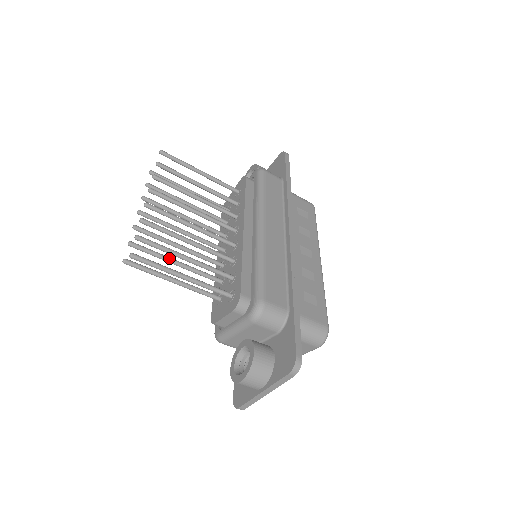
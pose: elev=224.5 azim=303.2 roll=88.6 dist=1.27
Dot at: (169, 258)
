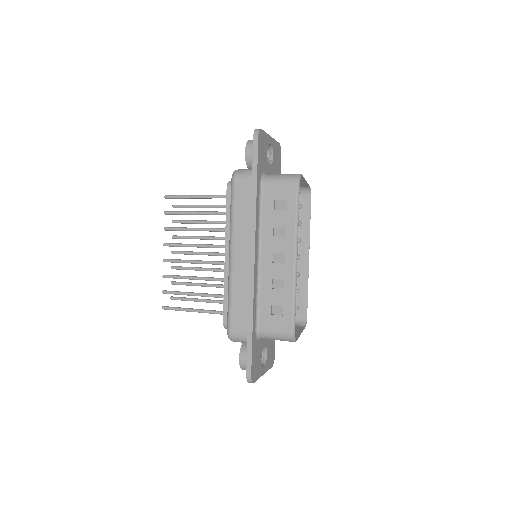
Dot at: (195, 285)
